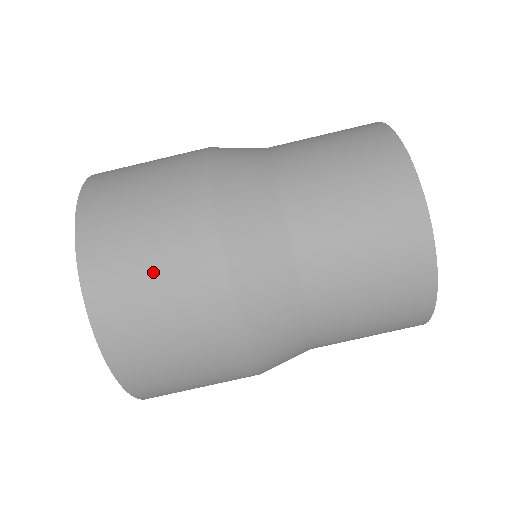
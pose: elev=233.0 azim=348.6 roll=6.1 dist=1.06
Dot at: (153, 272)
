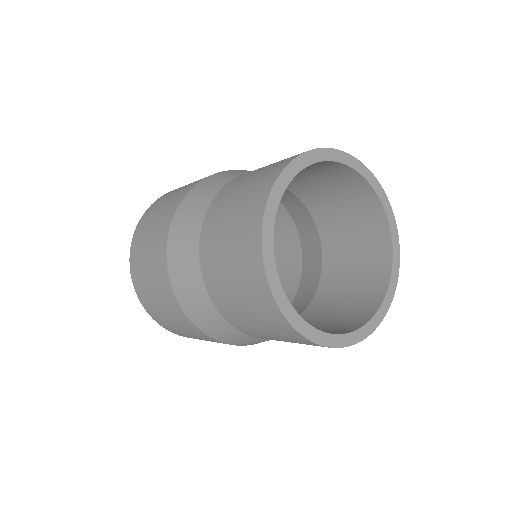
Dot at: (147, 253)
